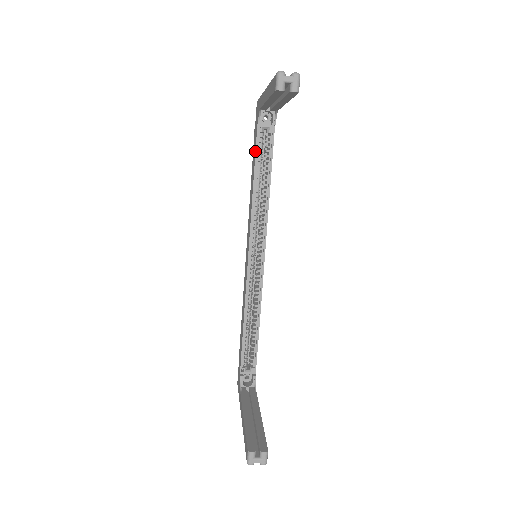
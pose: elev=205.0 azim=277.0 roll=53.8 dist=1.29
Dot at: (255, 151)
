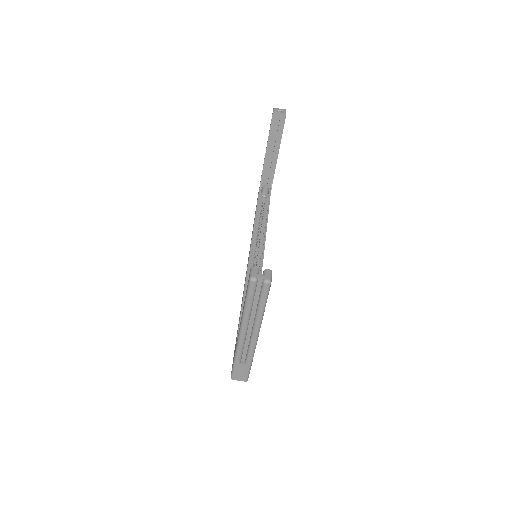
Dot at: (257, 204)
